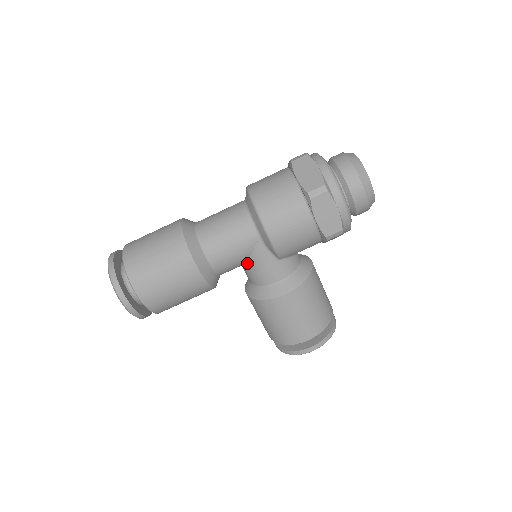
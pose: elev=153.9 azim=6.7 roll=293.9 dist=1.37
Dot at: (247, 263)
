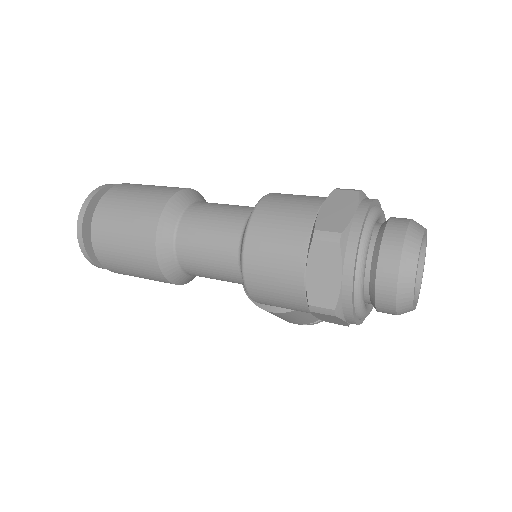
Dot at: occluded
